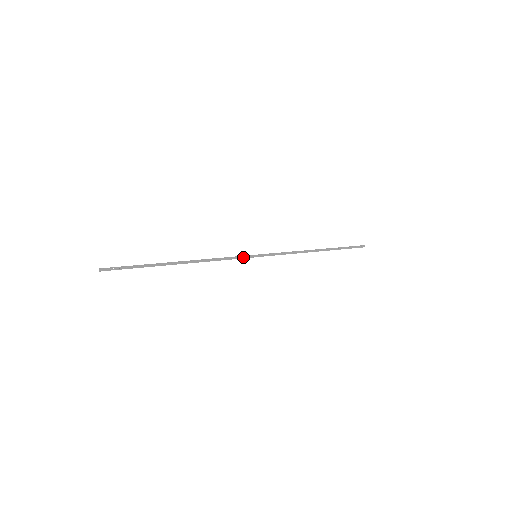
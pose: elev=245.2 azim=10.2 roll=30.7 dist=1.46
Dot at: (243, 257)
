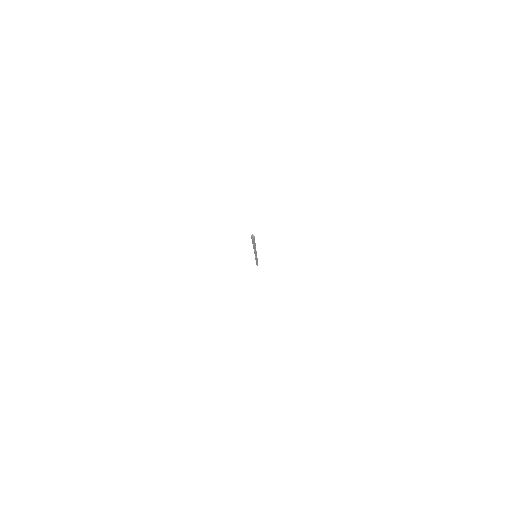
Dot at: occluded
